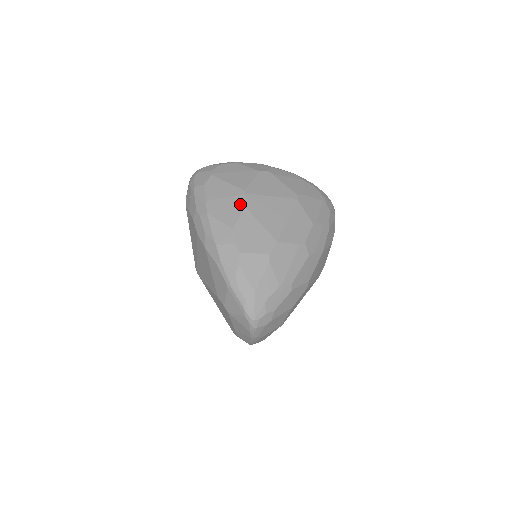
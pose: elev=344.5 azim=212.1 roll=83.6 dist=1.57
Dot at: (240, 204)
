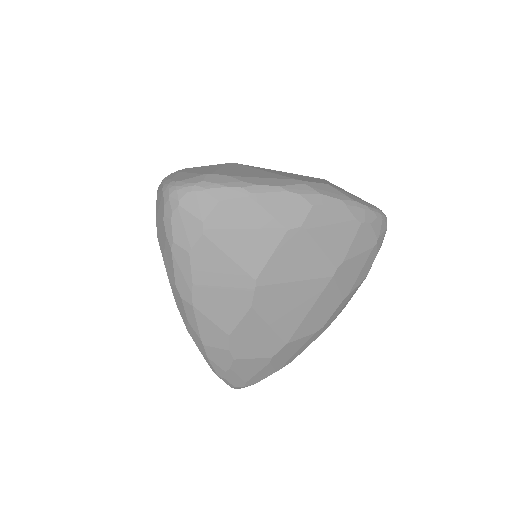
Dot at: (244, 303)
